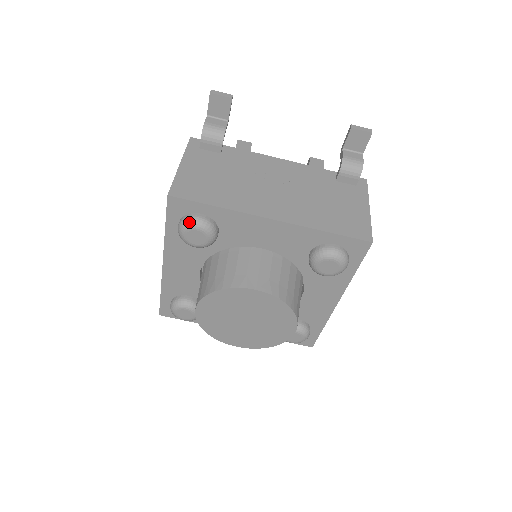
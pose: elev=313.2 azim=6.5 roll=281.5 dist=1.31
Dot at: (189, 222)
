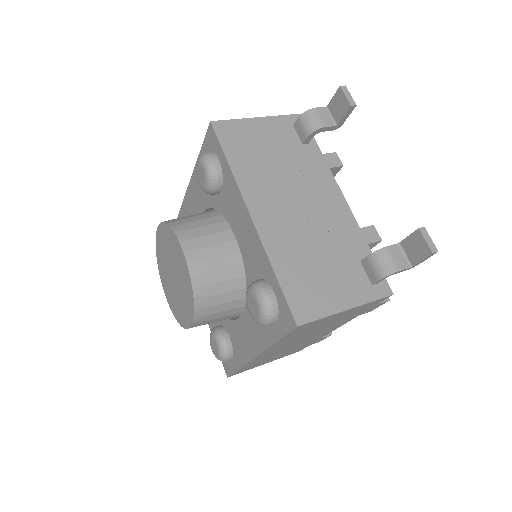
Dot at: (205, 156)
